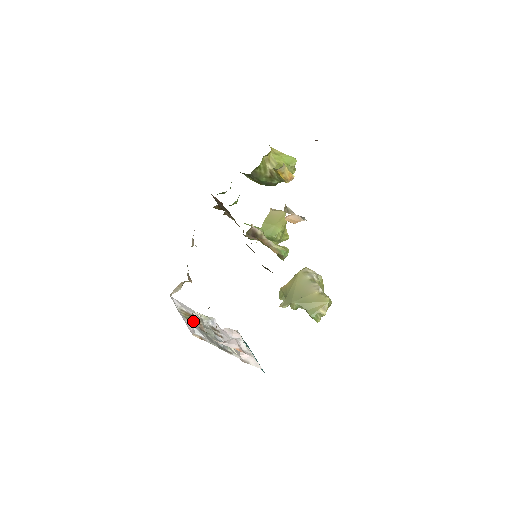
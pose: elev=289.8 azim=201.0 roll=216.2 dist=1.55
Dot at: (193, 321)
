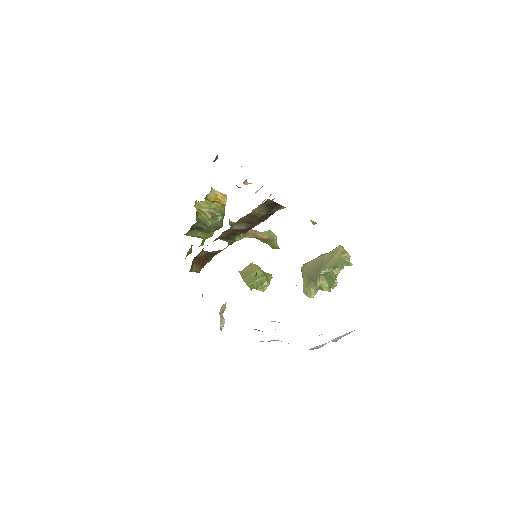
Dot at: occluded
